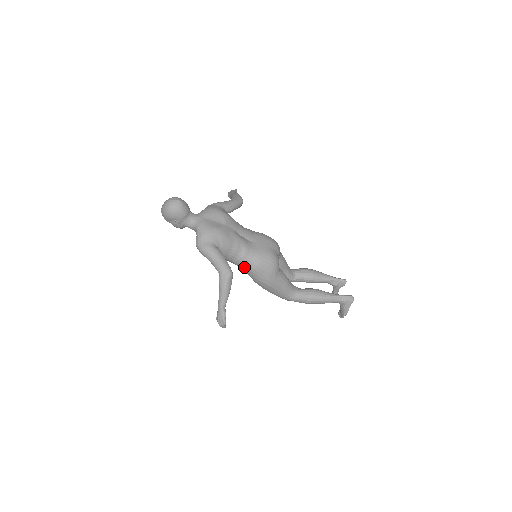
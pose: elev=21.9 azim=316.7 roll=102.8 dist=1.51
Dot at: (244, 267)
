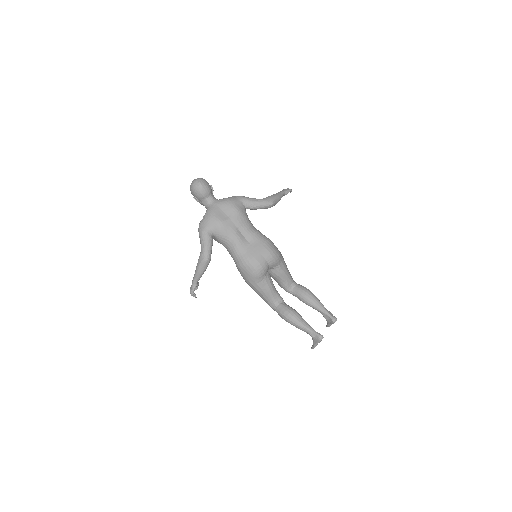
Dot at: (234, 260)
